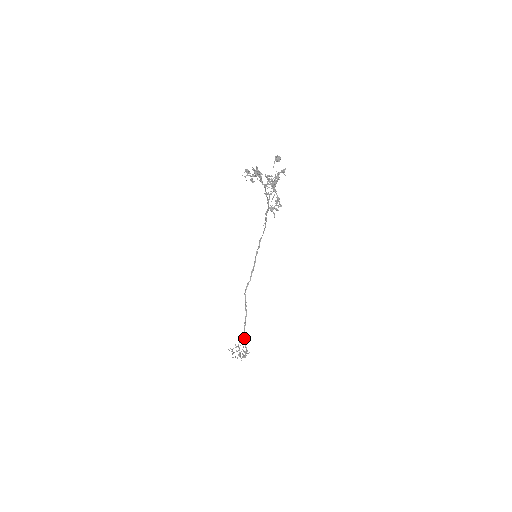
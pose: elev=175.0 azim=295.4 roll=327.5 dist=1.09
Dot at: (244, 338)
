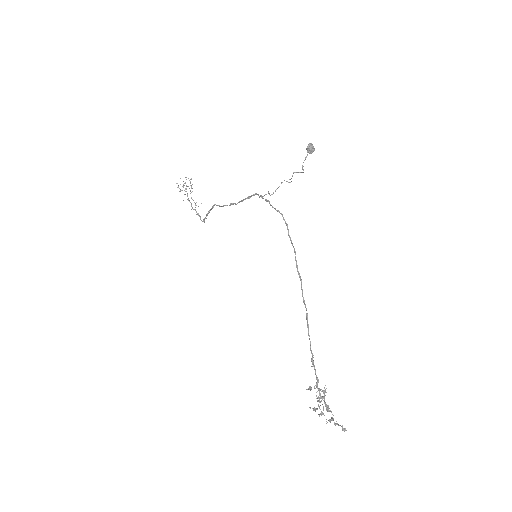
Dot at: occluded
